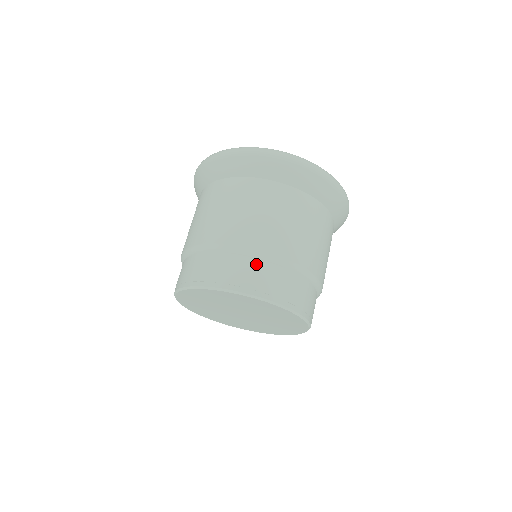
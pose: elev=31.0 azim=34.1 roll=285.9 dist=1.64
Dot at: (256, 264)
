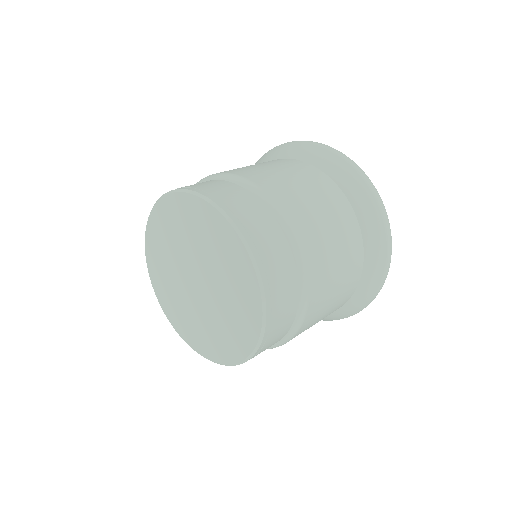
Dot at: (291, 269)
